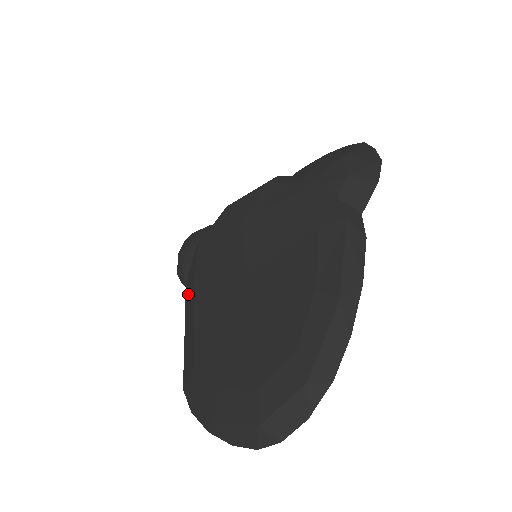
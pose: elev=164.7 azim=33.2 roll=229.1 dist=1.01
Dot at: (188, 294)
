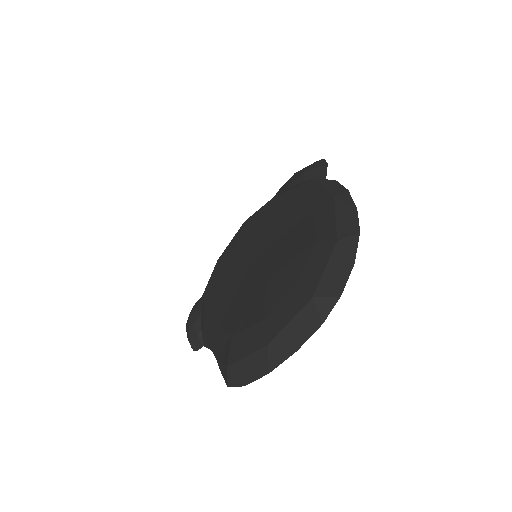
Dot at: (205, 329)
